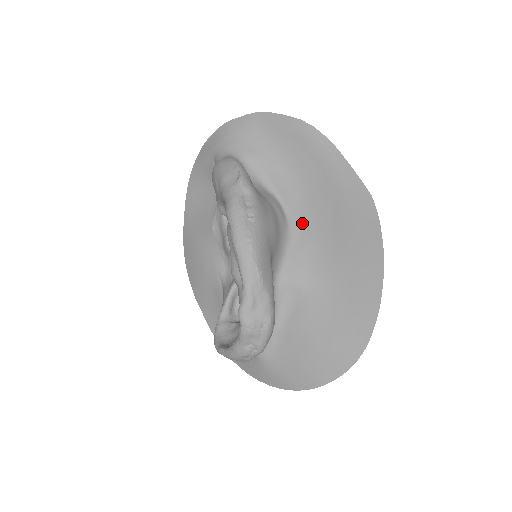
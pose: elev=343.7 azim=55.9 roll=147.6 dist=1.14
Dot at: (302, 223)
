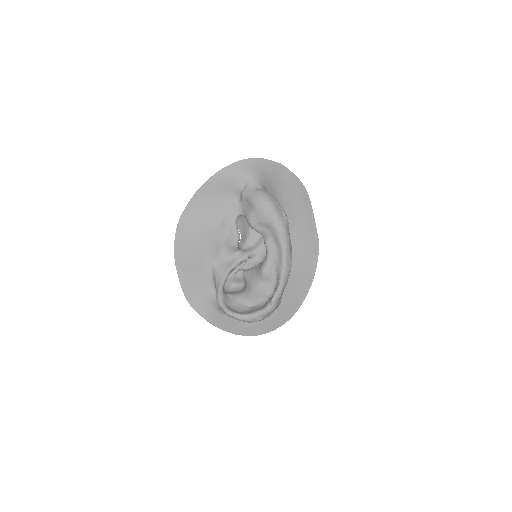
Dot at: occluded
